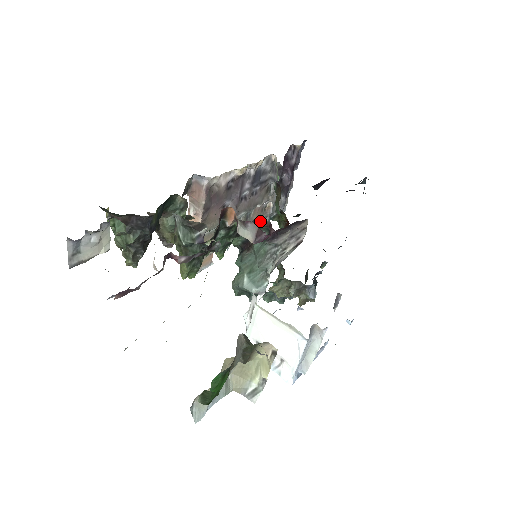
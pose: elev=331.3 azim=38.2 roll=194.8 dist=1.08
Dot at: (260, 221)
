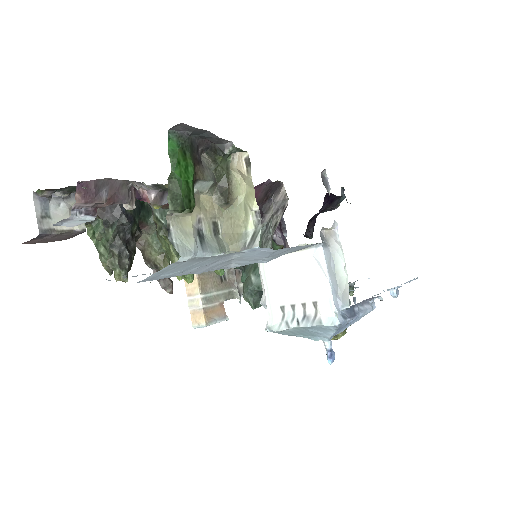
Dot at: occluded
